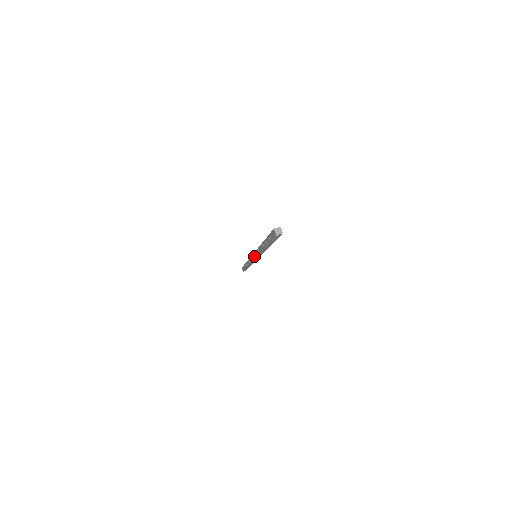
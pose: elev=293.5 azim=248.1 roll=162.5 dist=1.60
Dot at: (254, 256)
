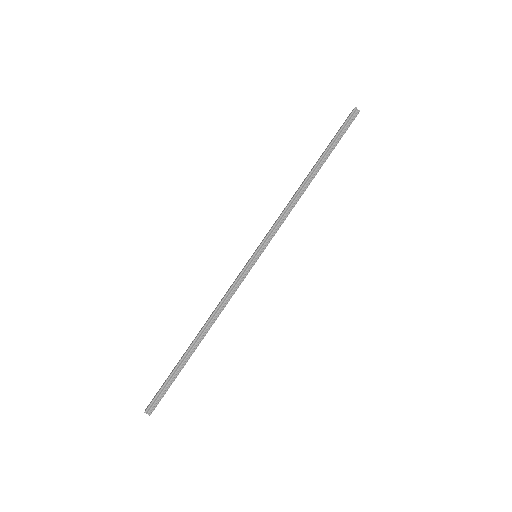
Dot at: (248, 261)
